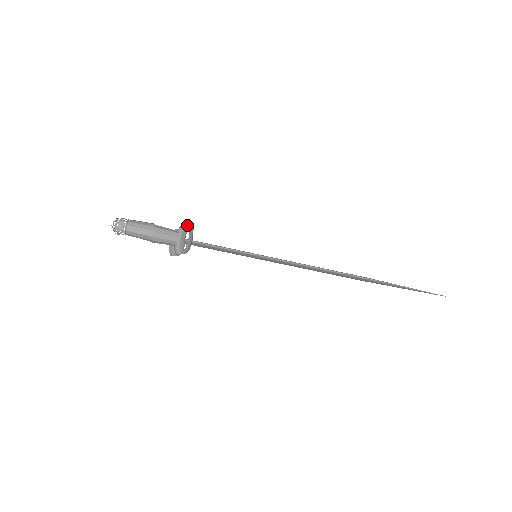
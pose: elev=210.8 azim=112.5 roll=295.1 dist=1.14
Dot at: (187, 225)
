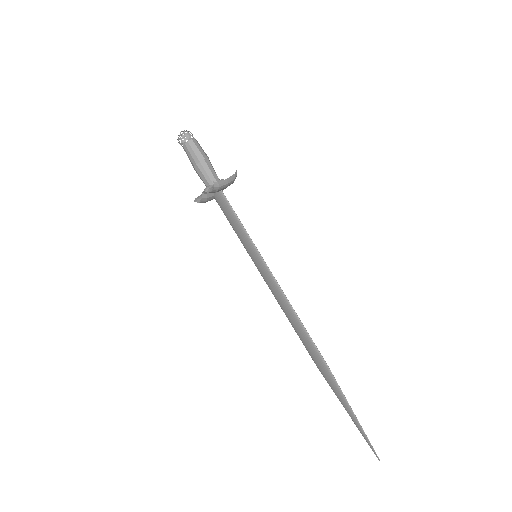
Dot at: occluded
